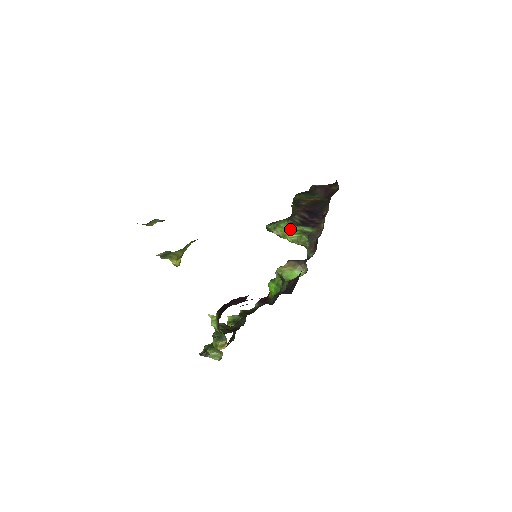
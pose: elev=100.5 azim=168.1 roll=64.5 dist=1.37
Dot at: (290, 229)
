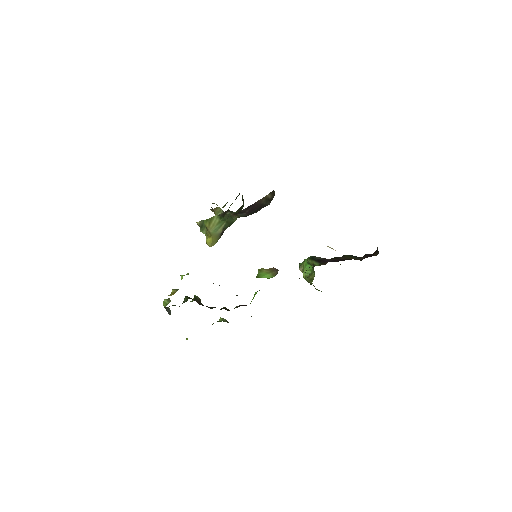
Dot at: (307, 263)
